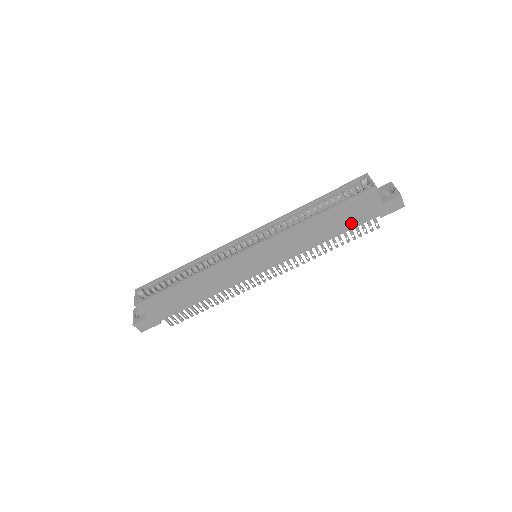
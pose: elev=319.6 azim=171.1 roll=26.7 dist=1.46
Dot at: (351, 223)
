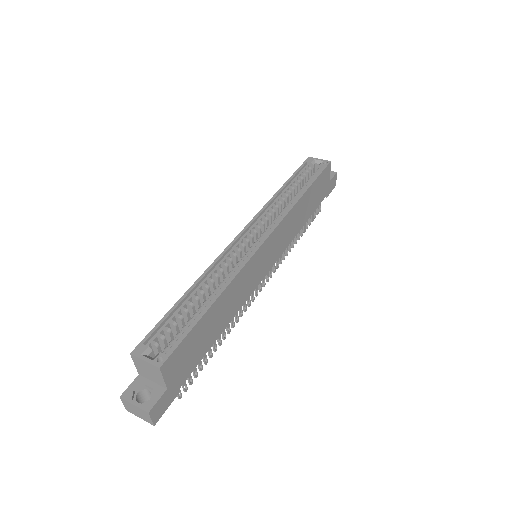
Dot at: (316, 203)
